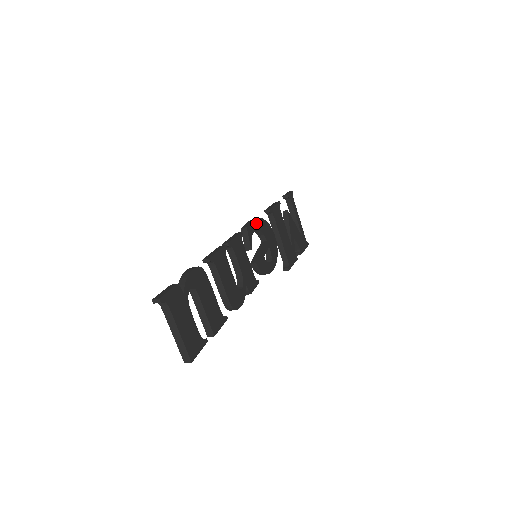
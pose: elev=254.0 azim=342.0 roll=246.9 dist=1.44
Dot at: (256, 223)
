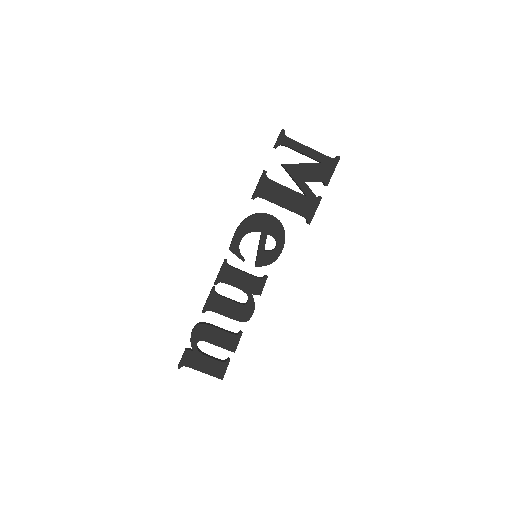
Dot at: (239, 233)
